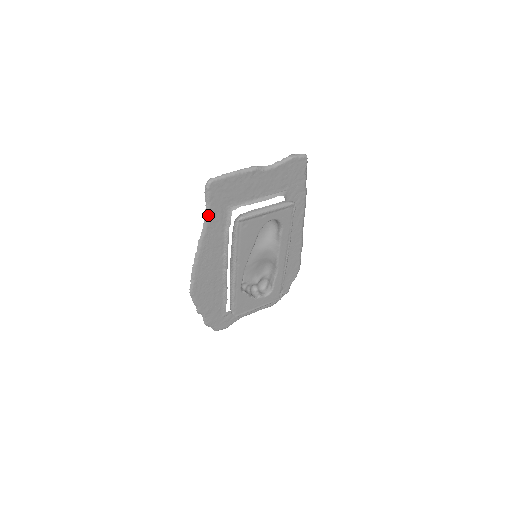
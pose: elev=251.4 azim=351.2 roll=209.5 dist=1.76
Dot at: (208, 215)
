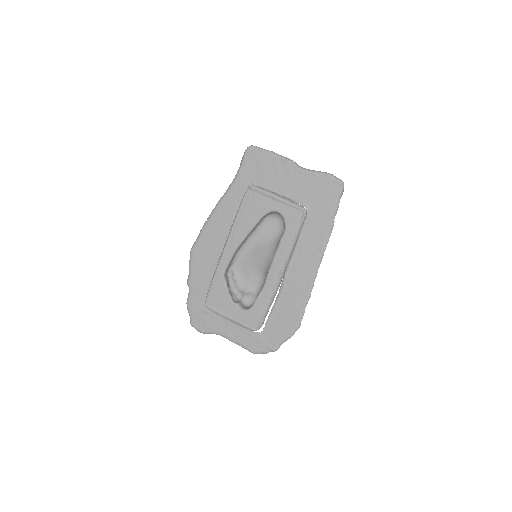
Dot at: (236, 178)
